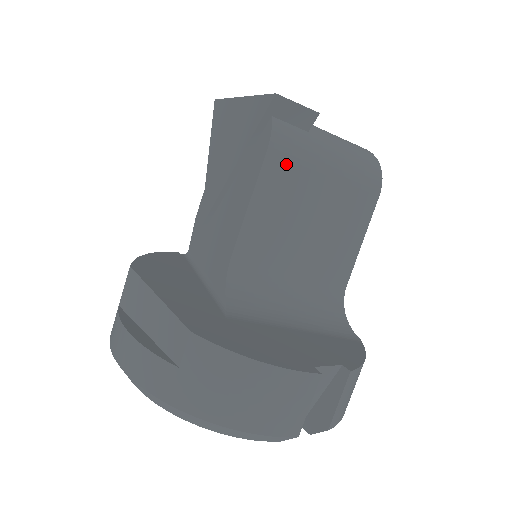
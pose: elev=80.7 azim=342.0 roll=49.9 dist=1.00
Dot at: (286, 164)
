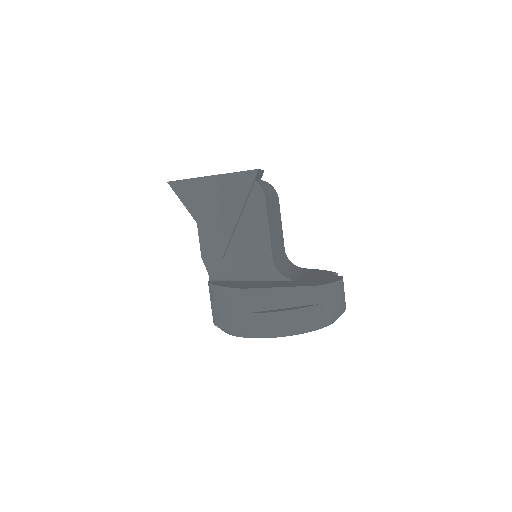
Dot at: (268, 201)
